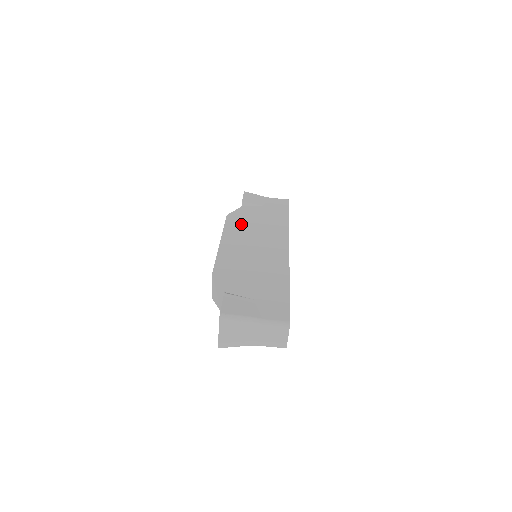
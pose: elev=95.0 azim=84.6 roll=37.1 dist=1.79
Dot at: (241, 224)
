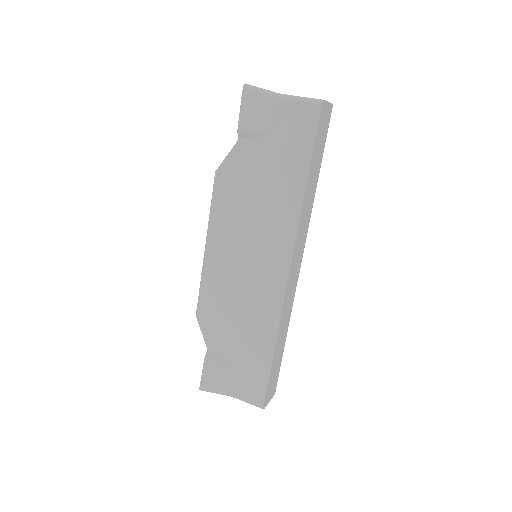
Dot at: occluded
